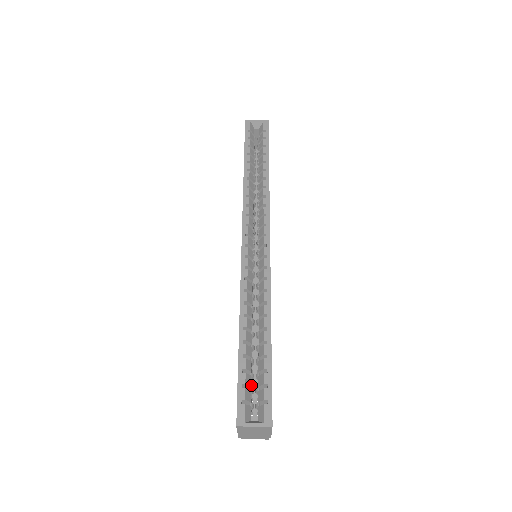
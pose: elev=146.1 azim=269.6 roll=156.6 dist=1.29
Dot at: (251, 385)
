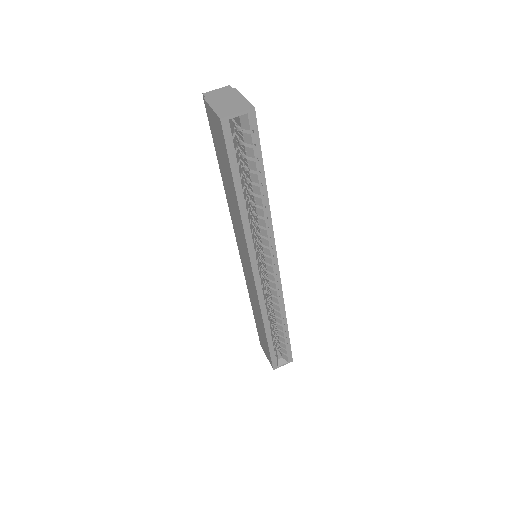
Dot at: occluded
